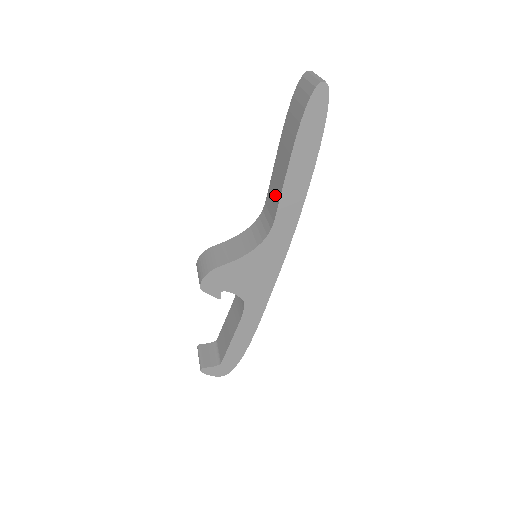
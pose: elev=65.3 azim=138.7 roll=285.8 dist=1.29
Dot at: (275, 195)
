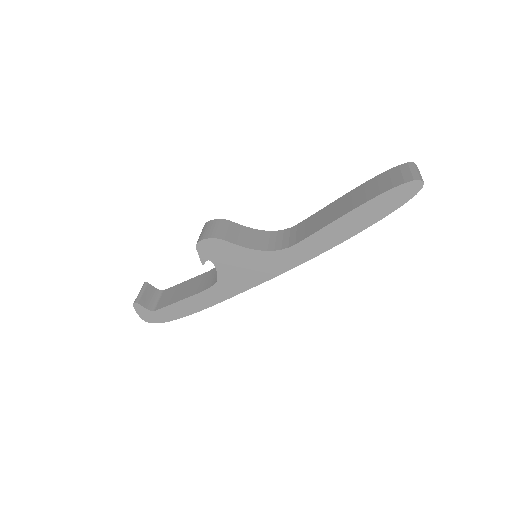
Dot at: (313, 226)
